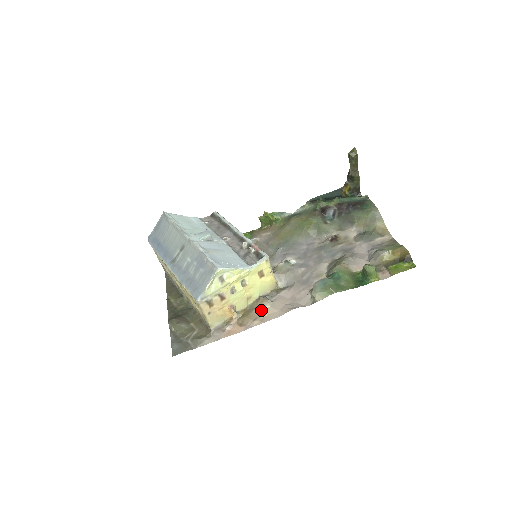
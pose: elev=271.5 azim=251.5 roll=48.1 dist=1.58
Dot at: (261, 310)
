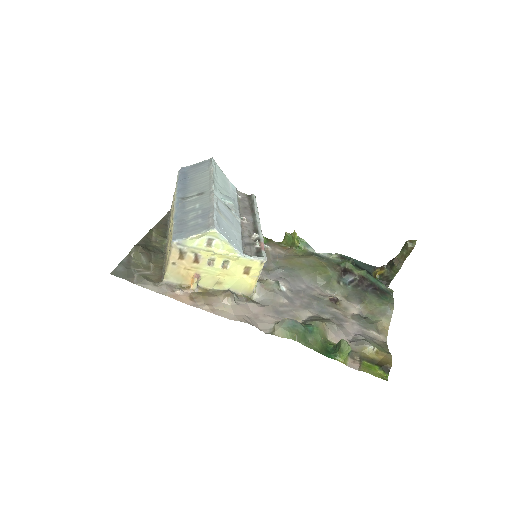
Dot at: (220, 301)
